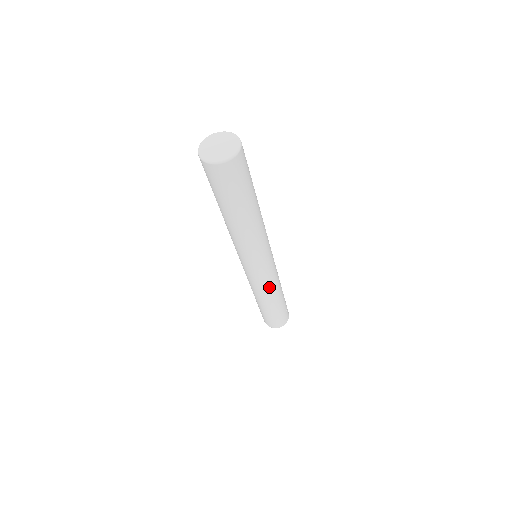
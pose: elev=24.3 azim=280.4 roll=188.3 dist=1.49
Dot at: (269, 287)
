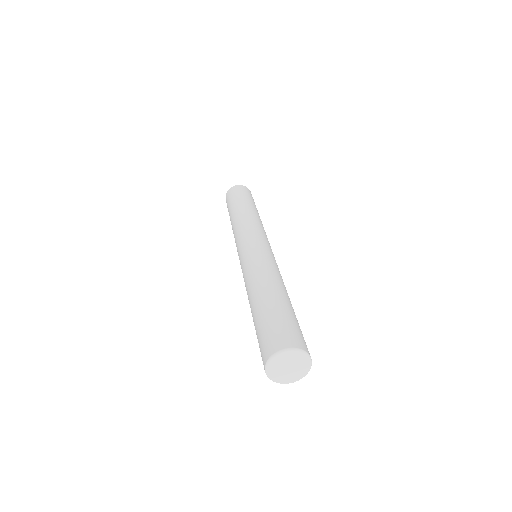
Dot at: occluded
